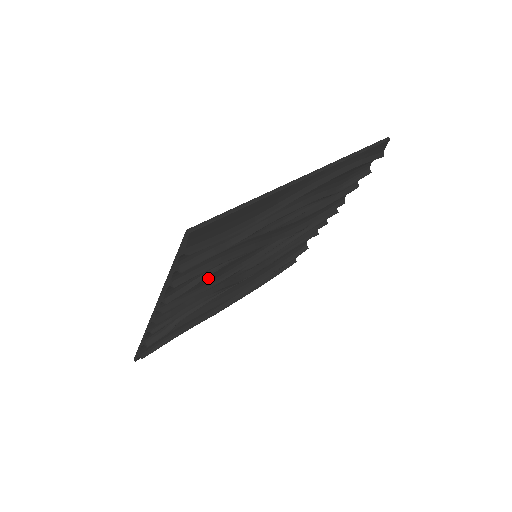
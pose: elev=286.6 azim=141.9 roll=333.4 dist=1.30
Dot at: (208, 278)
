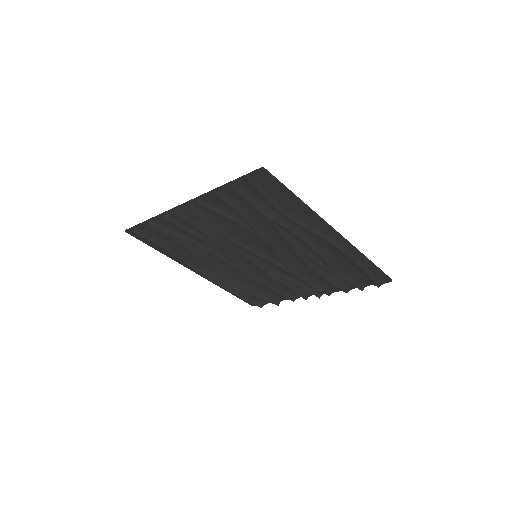
Dot at: (226, 226)
